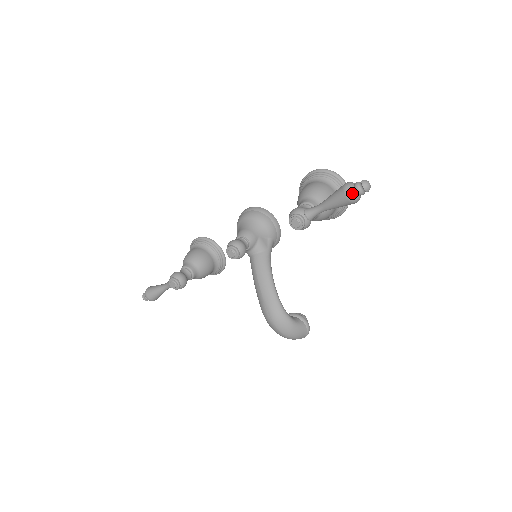
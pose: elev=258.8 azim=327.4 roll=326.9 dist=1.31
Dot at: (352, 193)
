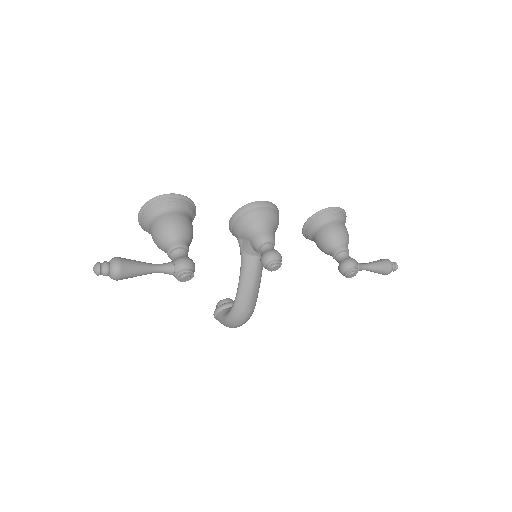
Dot at: occluded
